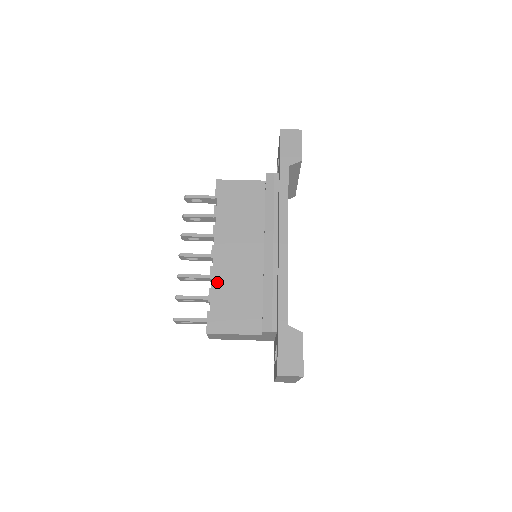
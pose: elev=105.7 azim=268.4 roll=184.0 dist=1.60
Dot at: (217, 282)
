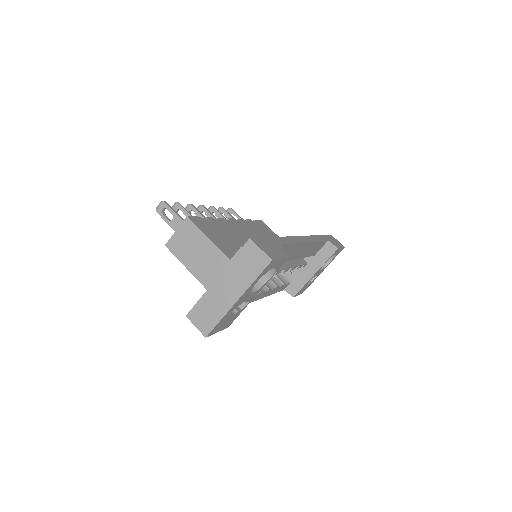
Dot at: (221, 223)
